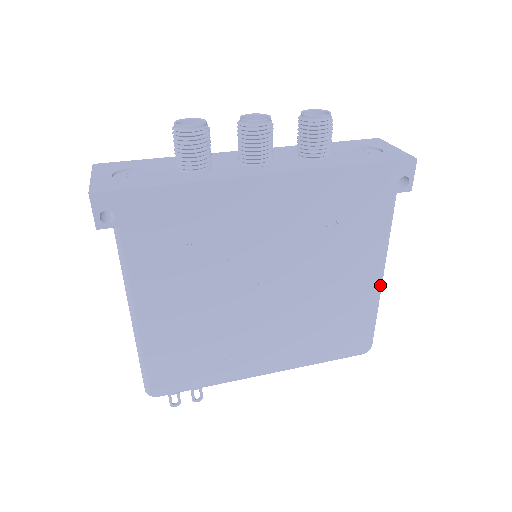
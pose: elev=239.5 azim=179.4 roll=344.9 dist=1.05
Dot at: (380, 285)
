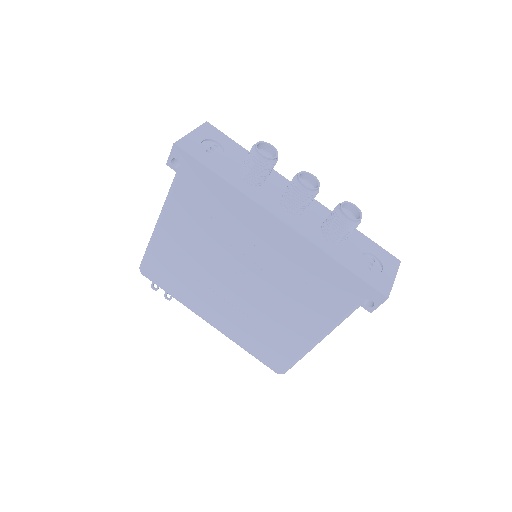
Dot at: (312, 346)
